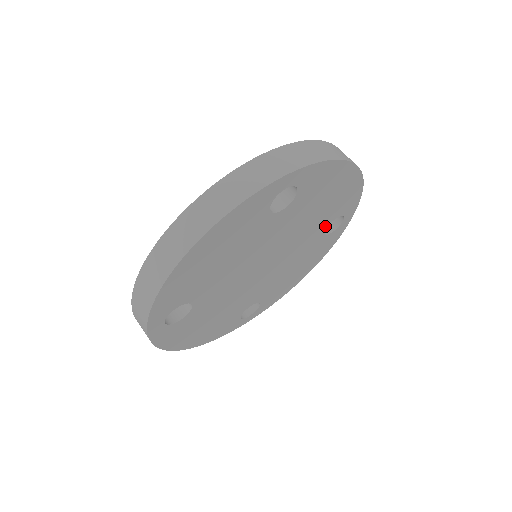
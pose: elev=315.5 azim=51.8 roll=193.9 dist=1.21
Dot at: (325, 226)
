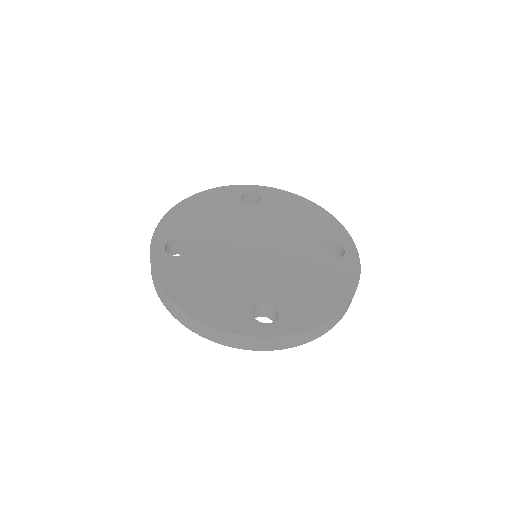
Dot at: (319, 244)
